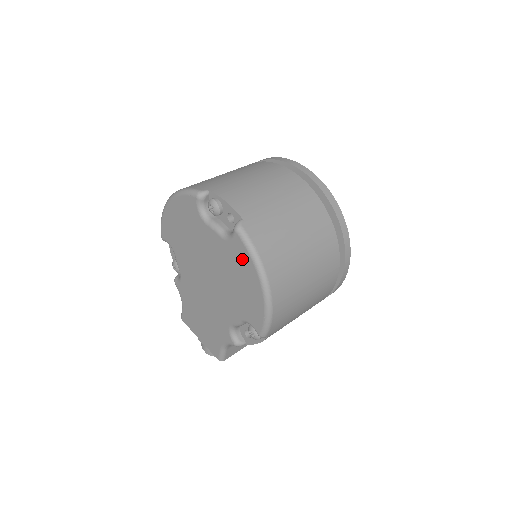
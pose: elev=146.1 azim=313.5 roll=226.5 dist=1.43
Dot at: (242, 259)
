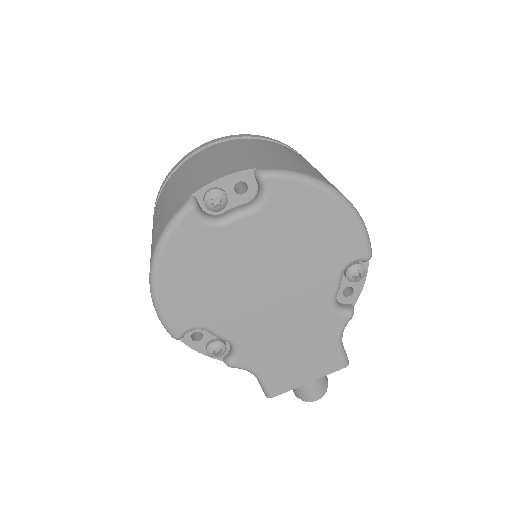
Dot at: (295, 200)
